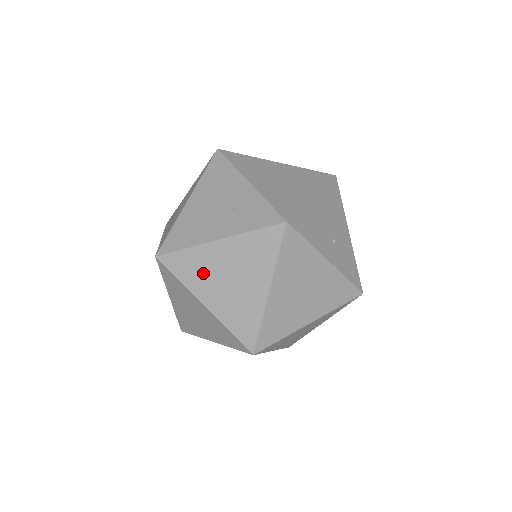
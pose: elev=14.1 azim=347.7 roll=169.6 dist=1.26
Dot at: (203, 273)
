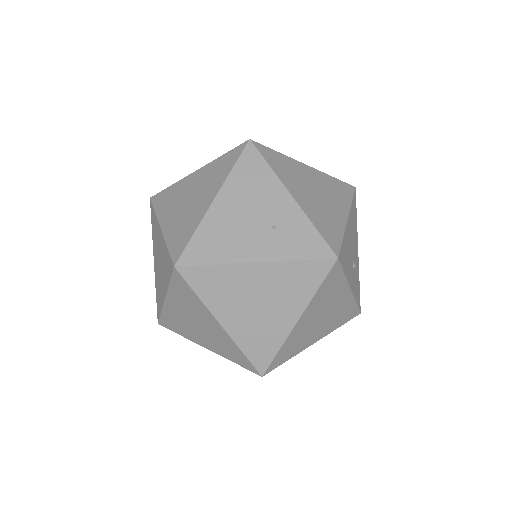
Dot at: (229, 293)
